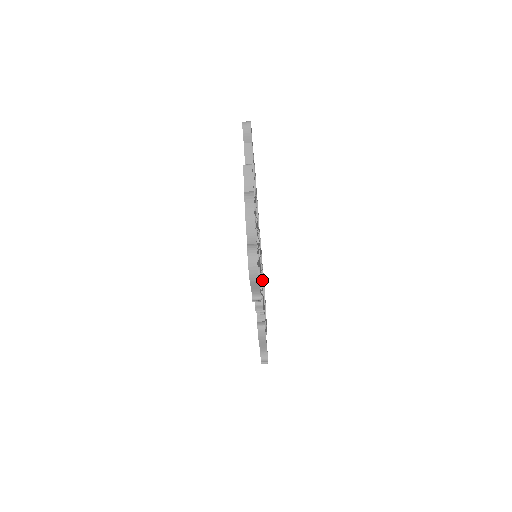
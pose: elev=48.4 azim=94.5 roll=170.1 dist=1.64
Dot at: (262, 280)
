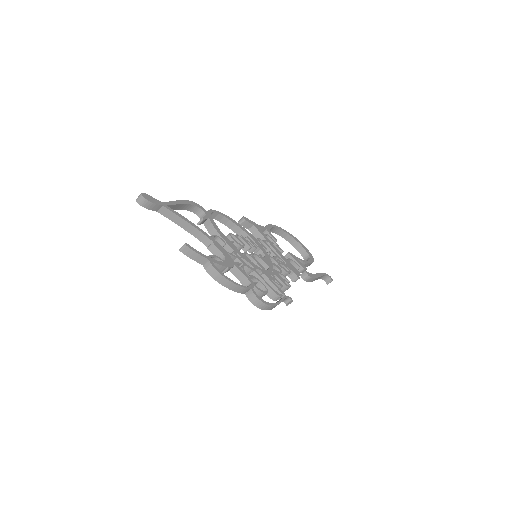
Dot at: (276, 251)
